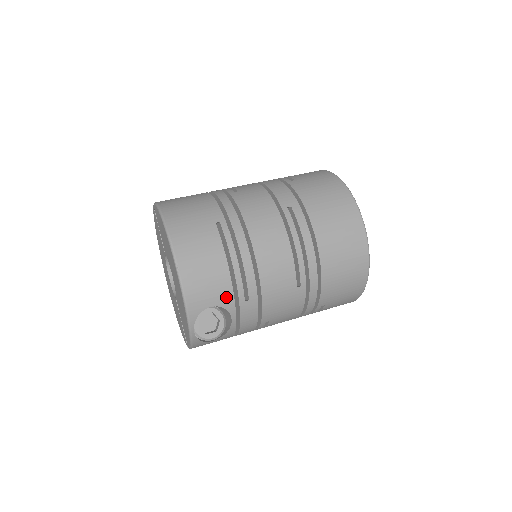
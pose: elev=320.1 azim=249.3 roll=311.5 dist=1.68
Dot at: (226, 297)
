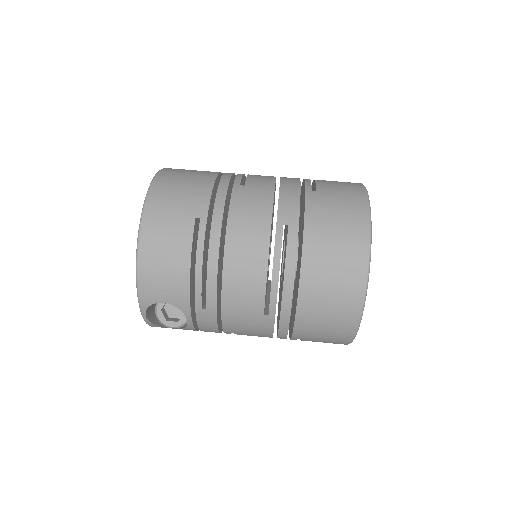
Dot at: (181, 299)
